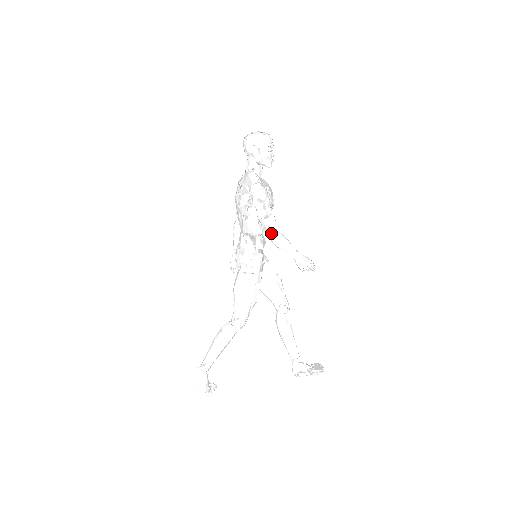
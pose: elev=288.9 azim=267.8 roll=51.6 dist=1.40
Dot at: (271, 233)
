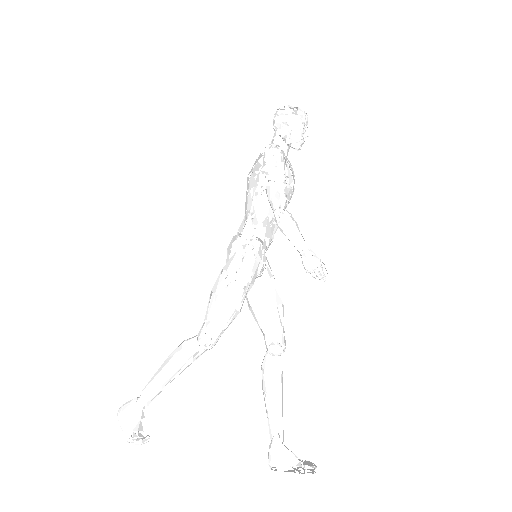
Dot at: (277, 207)
